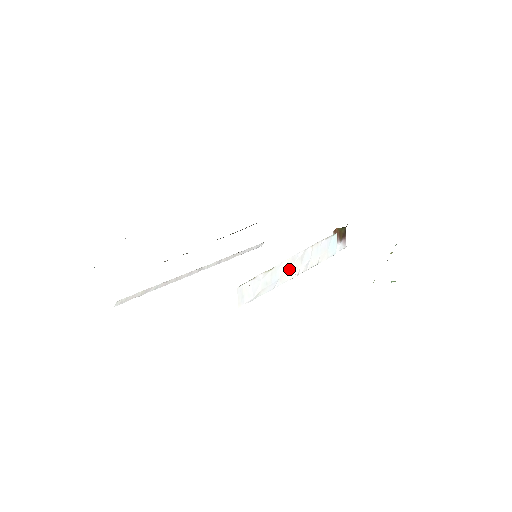
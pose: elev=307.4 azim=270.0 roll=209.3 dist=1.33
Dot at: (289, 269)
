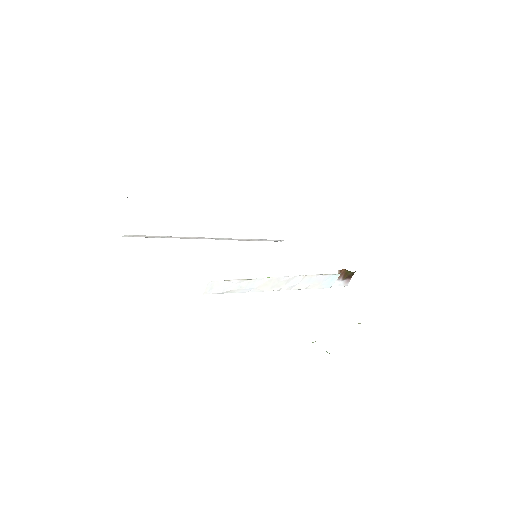
Dot at: (270, 284)
